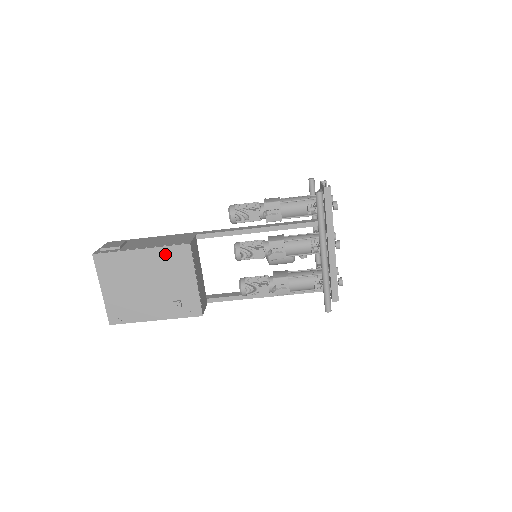
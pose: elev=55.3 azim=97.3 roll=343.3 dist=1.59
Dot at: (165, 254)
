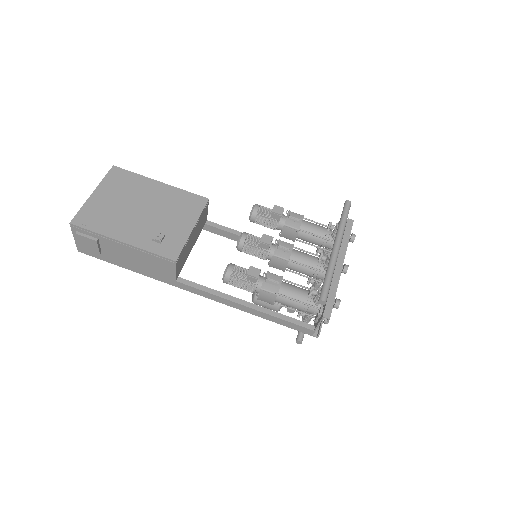
Dot at: (180, 195)
